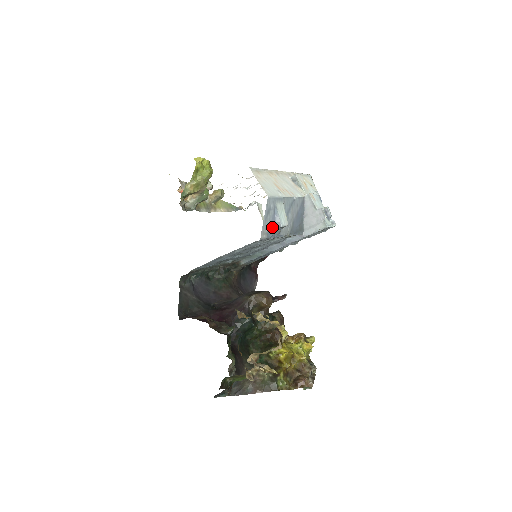
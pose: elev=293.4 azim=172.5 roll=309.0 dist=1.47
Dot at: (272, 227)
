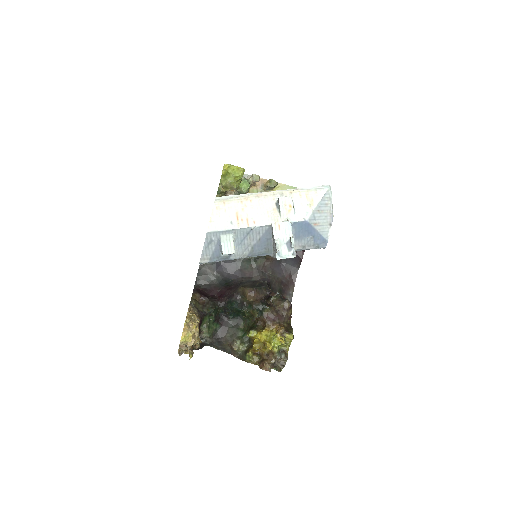
Dot at: (217, 253)
